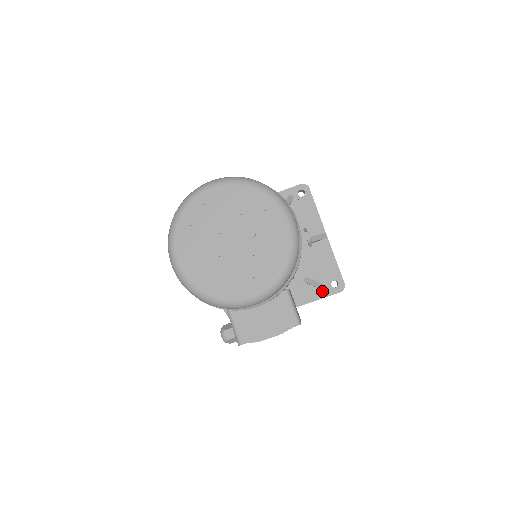
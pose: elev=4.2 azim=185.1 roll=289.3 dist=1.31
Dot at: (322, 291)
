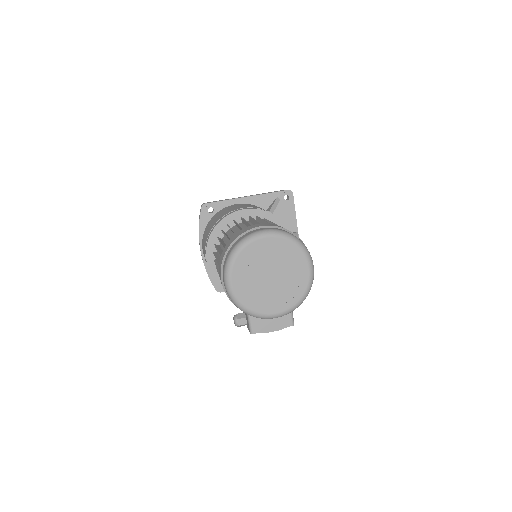
Dot at: occluded
